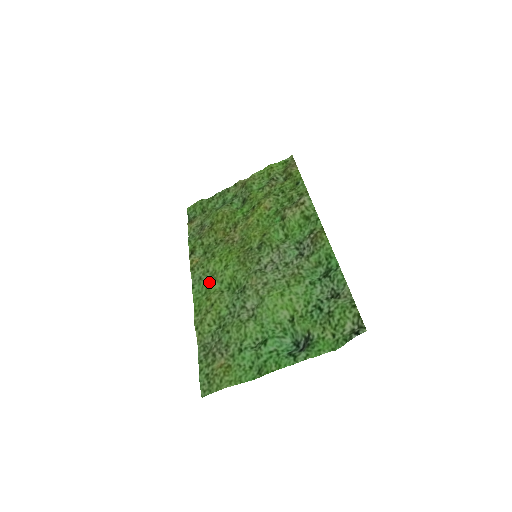
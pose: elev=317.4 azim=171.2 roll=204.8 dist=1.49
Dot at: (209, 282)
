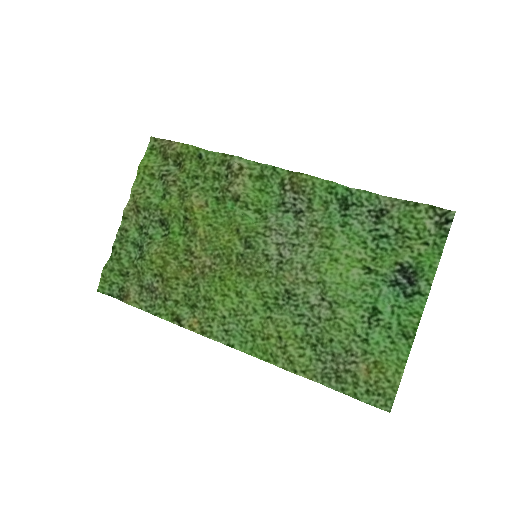
Dot at: (242, 324)
